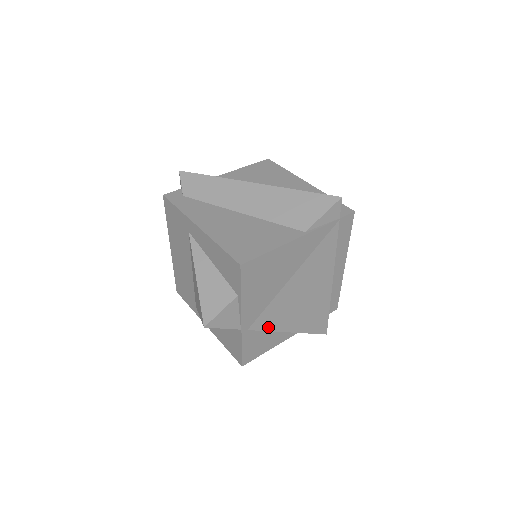
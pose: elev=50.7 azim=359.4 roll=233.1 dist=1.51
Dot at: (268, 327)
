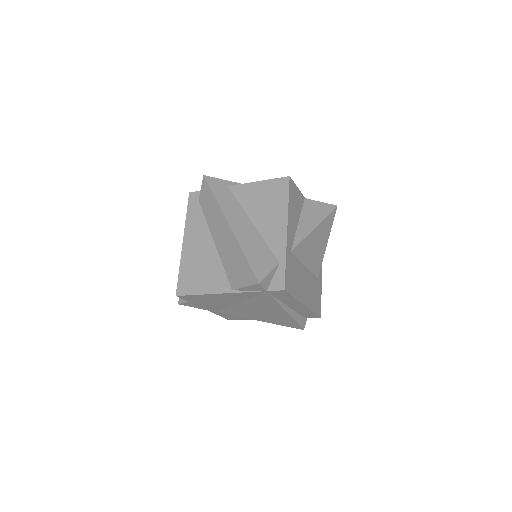
Dot at: (235, 315)
